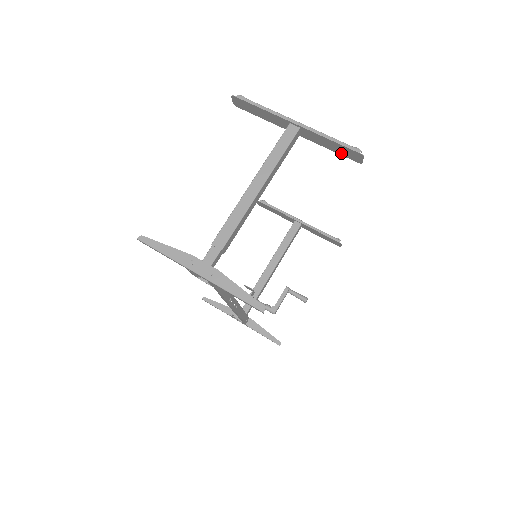
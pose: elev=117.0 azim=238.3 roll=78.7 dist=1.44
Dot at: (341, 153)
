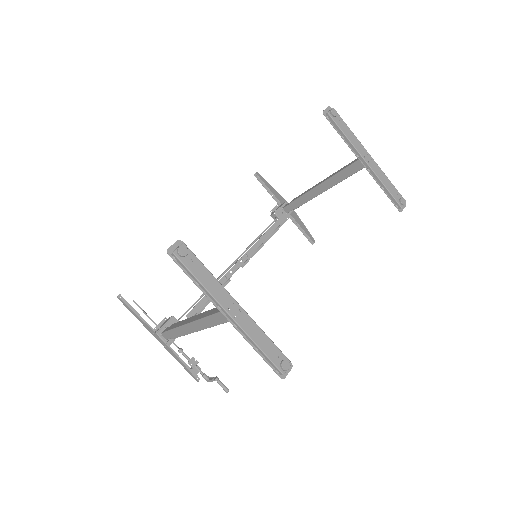
Dot at: (275, 350)
